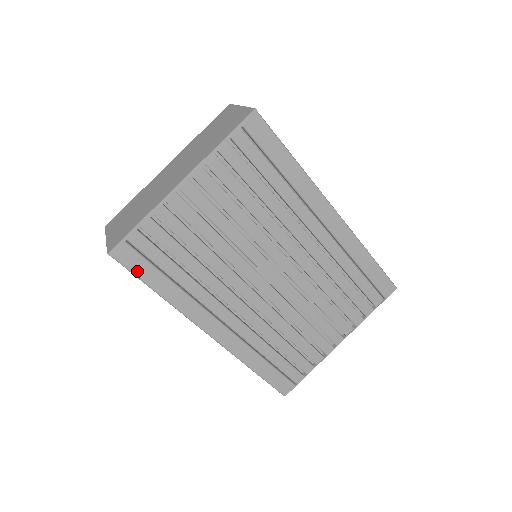
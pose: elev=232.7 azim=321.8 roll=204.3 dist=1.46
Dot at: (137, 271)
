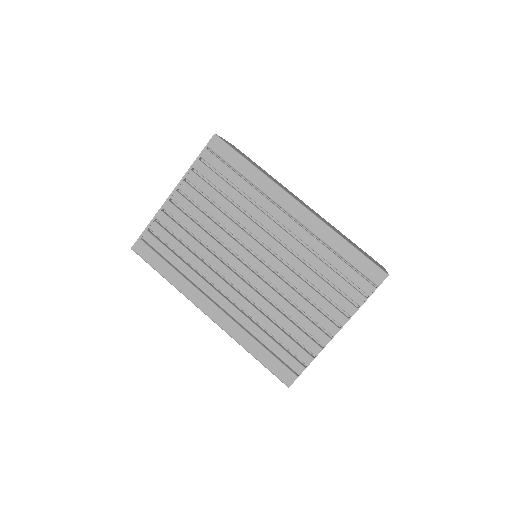
Dot at: (150, 261)
